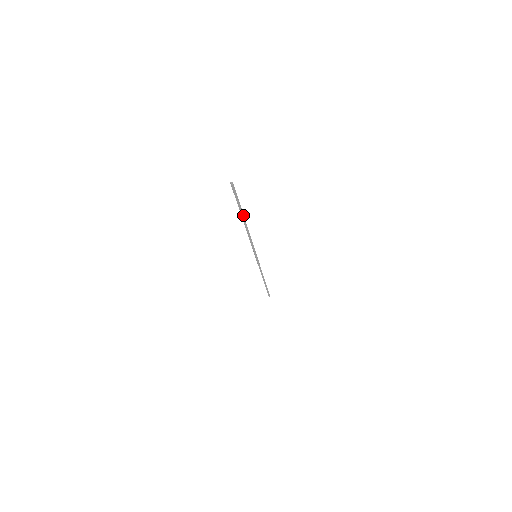
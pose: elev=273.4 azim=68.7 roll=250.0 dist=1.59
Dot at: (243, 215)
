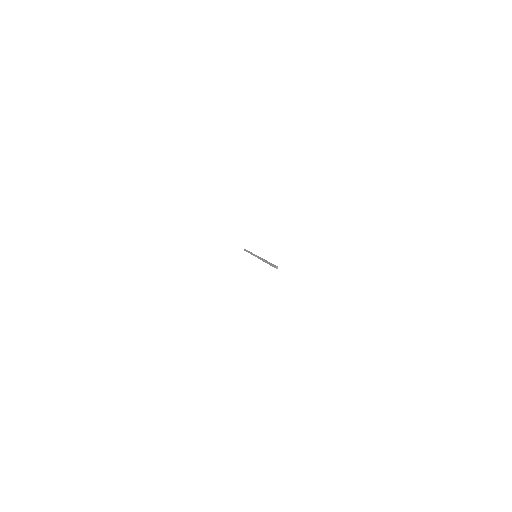
Dot at: occluded
